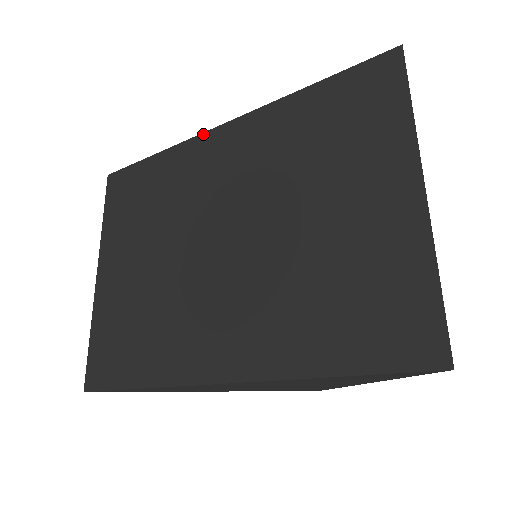
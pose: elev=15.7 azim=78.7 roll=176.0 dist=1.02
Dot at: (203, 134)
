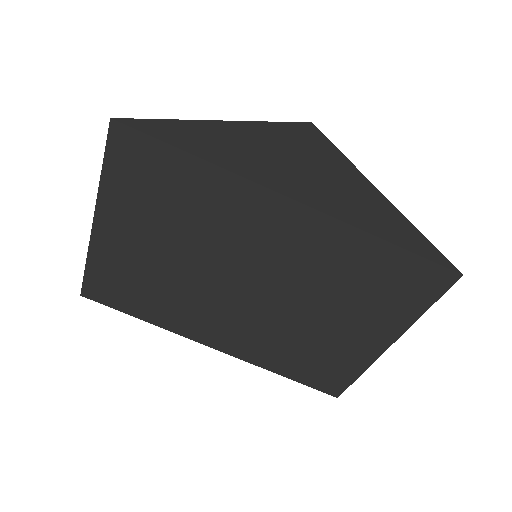
Dot at: (266, 190)
